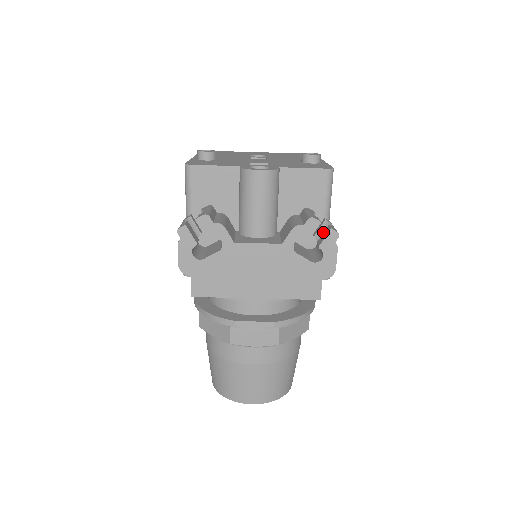
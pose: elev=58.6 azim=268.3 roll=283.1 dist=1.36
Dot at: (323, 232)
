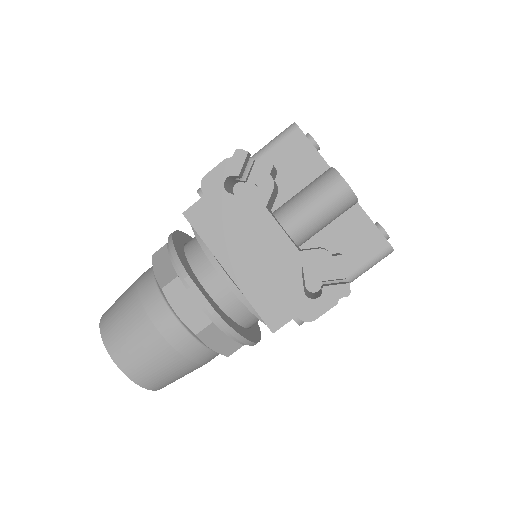
Dot at: occluded
